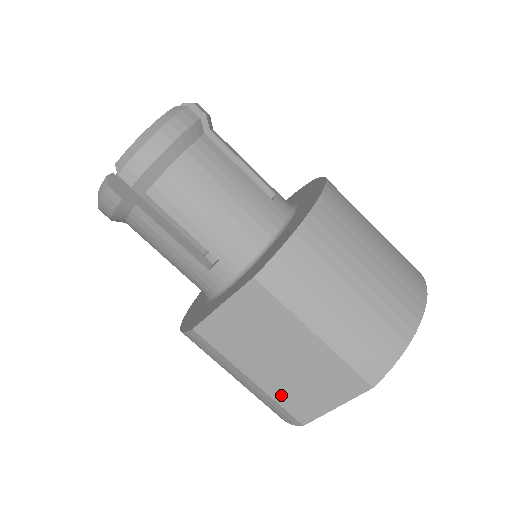
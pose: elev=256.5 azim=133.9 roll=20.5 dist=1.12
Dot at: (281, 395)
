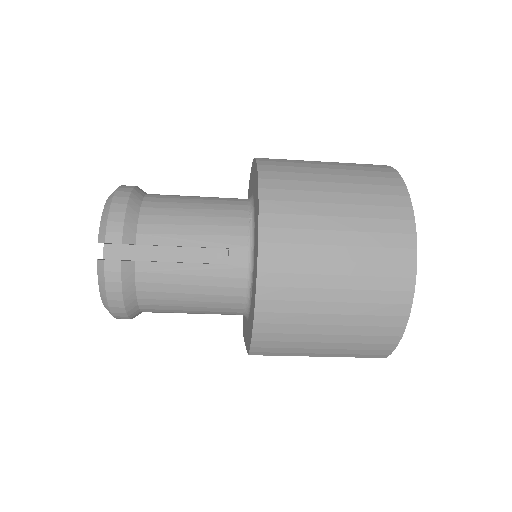
Dot at: occluded
